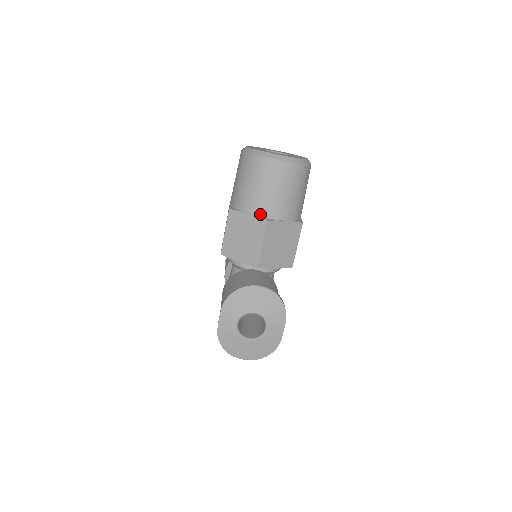
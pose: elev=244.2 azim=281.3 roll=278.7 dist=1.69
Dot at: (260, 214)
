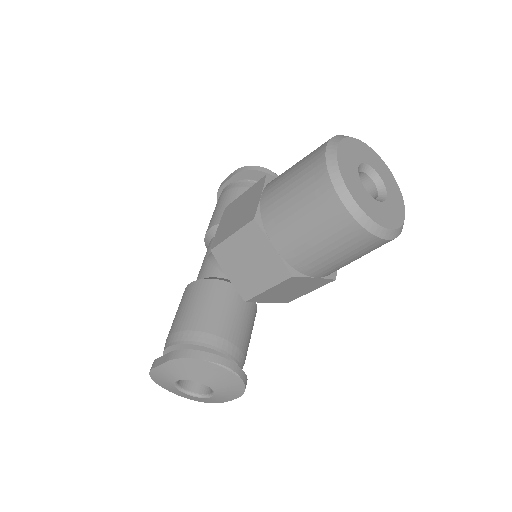
Dot at: (289, 260)
